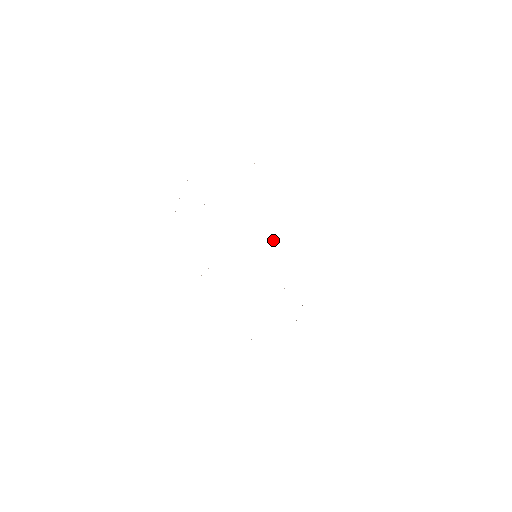
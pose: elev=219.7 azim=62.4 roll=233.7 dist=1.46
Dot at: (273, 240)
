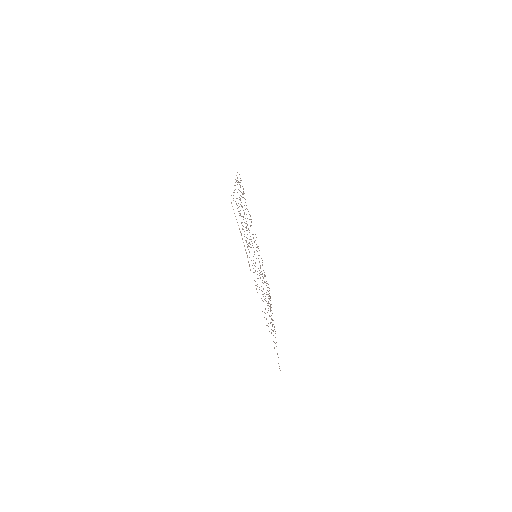
Dot at: occluded
